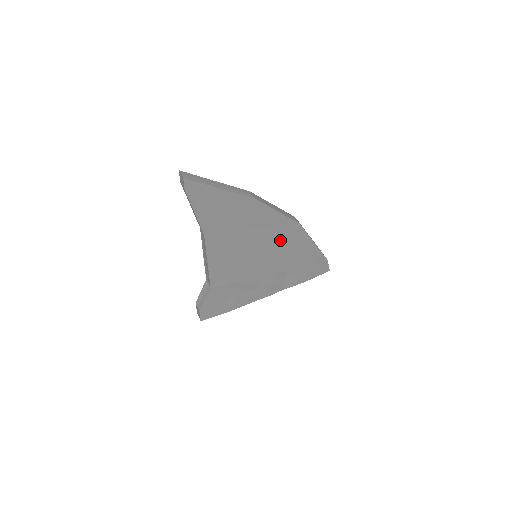
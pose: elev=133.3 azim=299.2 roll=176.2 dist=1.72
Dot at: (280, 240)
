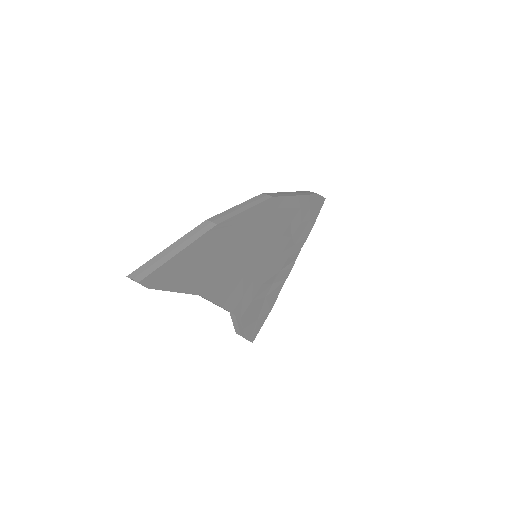
Dot at: (267, 226)
